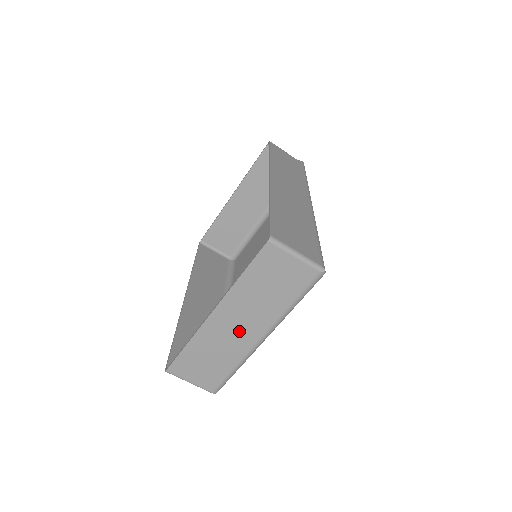
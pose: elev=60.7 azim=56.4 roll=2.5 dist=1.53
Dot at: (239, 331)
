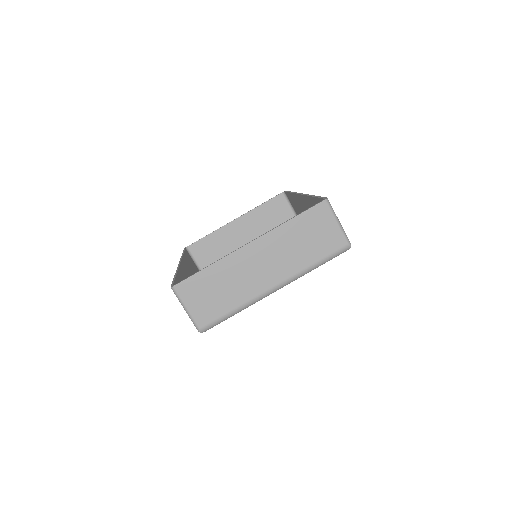
Dot at: (260, 271)
